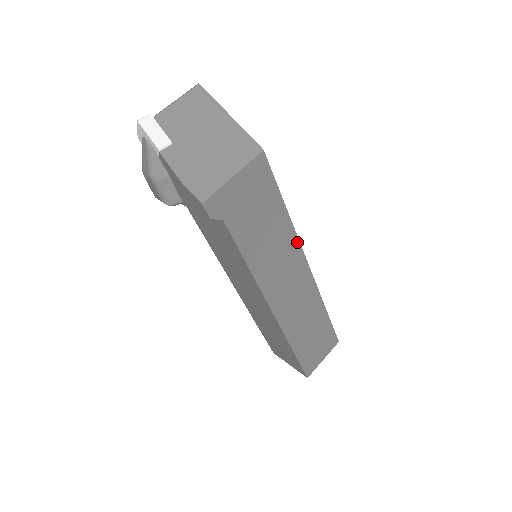
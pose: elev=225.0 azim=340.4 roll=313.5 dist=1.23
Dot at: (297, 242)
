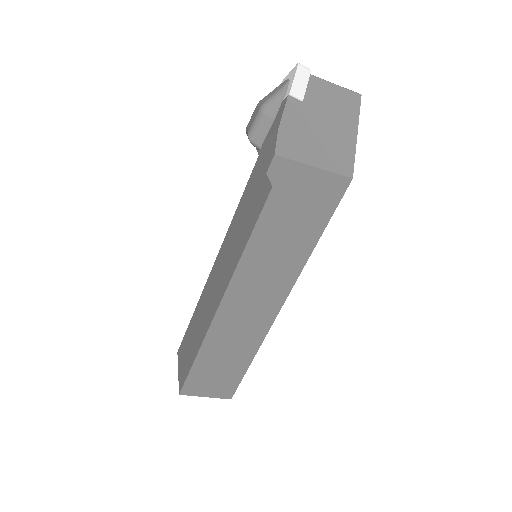
Dot at: (295, 277)
